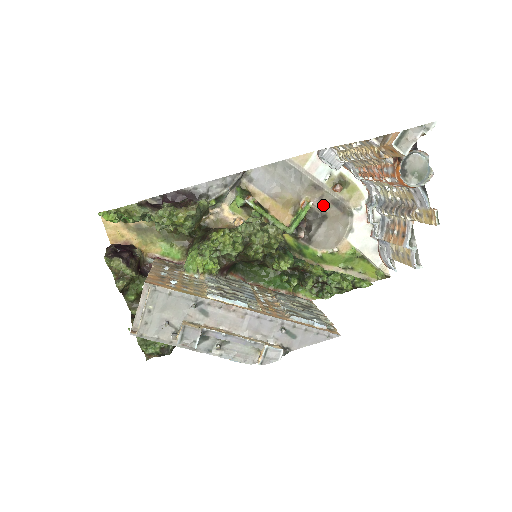
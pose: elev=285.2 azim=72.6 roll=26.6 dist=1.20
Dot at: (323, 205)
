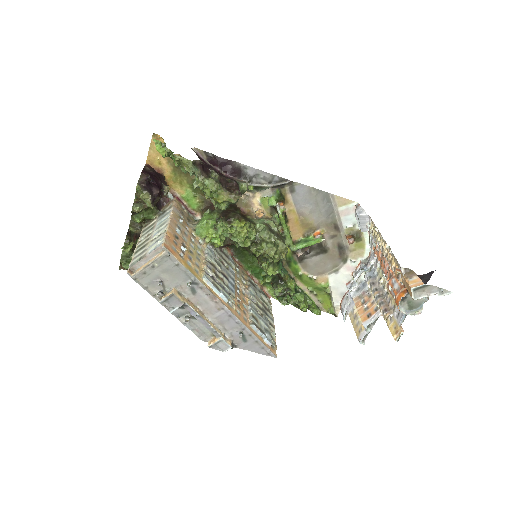
Dot at: (331, 242)
